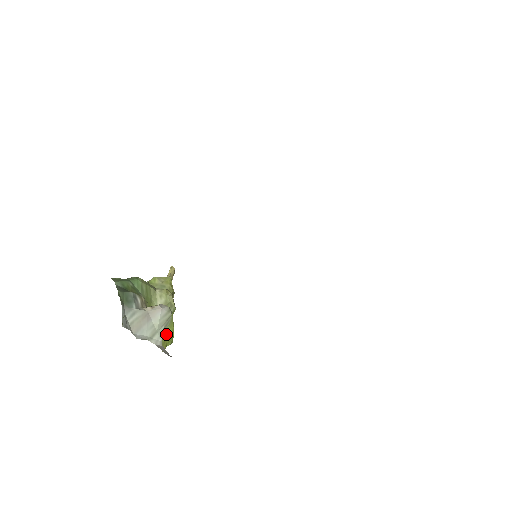
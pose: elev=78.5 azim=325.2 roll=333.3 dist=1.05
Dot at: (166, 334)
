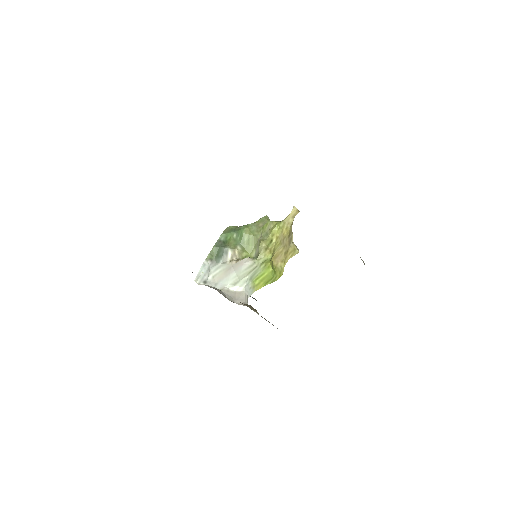
Dot at: (260, 278)
